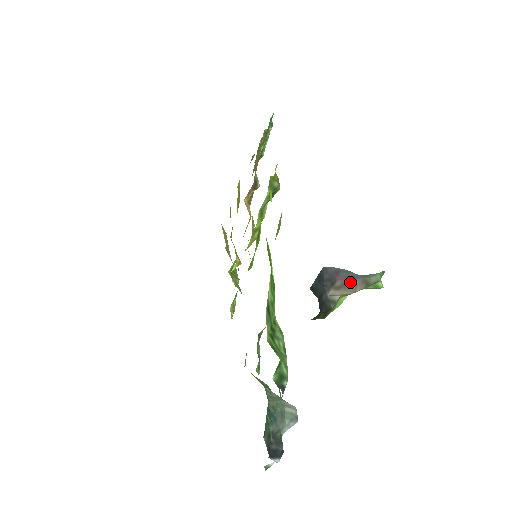
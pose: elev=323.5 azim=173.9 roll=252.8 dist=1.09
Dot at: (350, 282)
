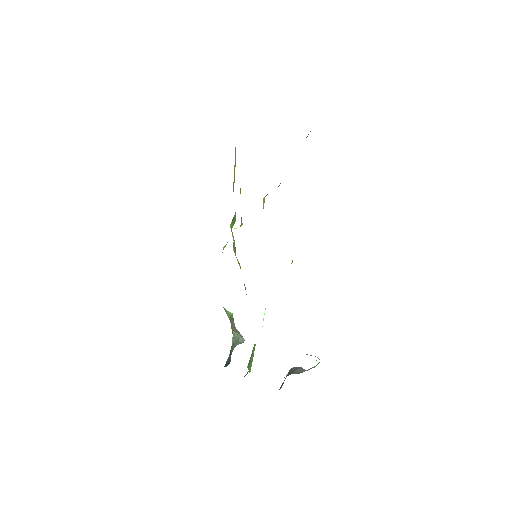
Dot at: (300, 372)
